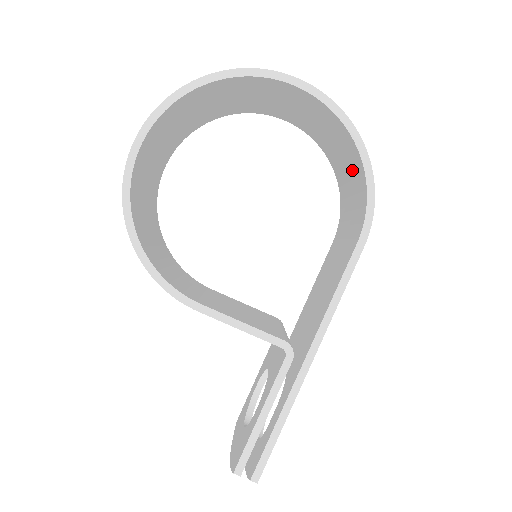
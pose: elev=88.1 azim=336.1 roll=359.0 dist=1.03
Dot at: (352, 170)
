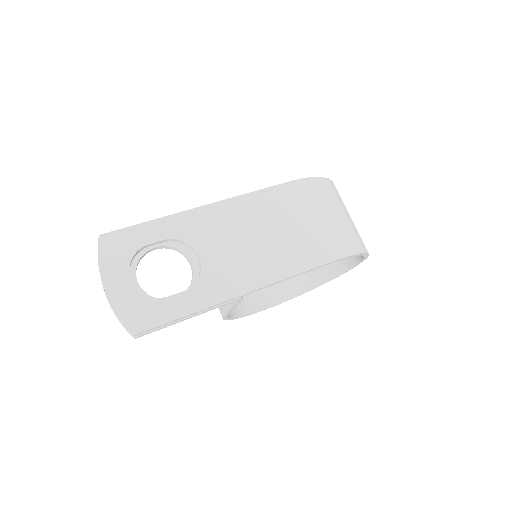
Dot at: occluded
